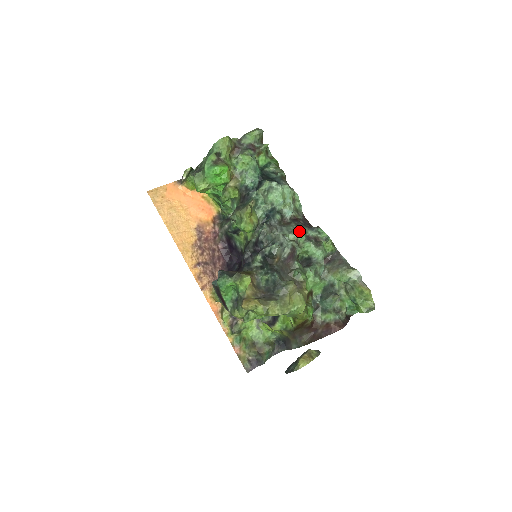
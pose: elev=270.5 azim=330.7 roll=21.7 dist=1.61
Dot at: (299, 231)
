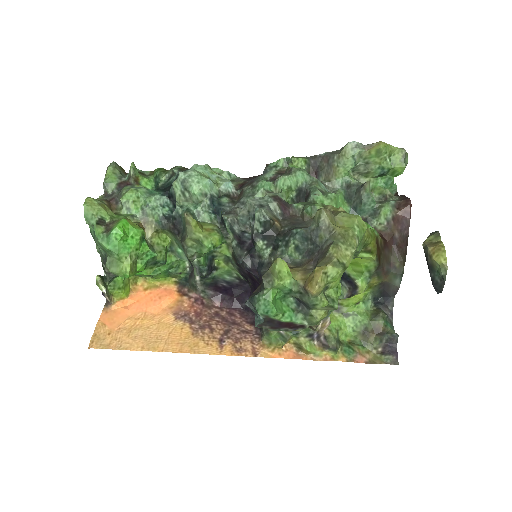
Dot at: (258, 183)
